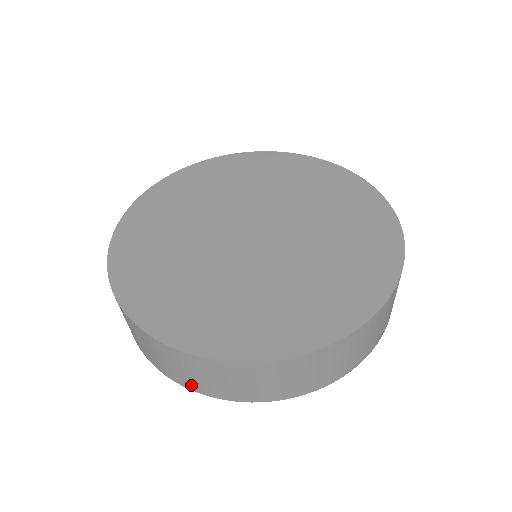
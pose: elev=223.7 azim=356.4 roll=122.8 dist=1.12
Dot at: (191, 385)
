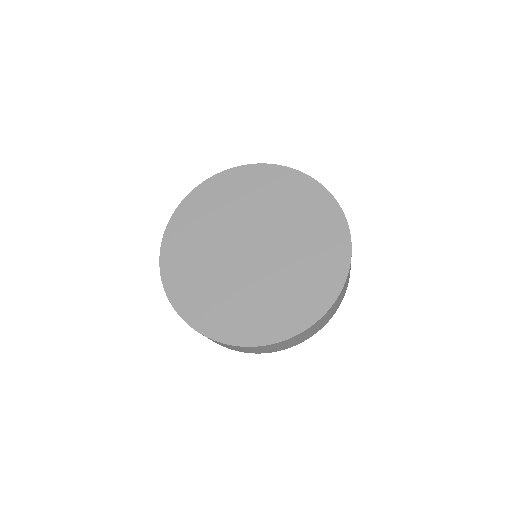
Dot at: (236, 350)
